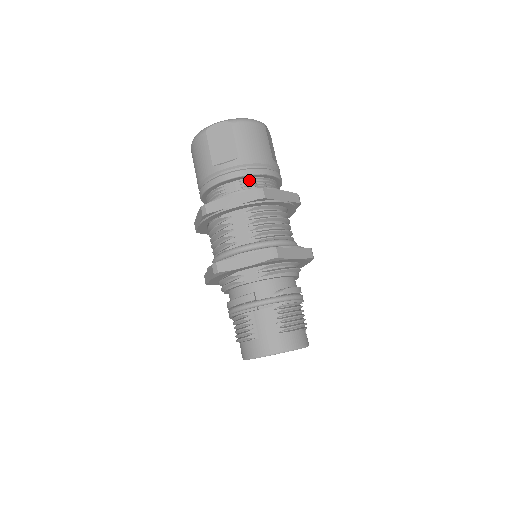
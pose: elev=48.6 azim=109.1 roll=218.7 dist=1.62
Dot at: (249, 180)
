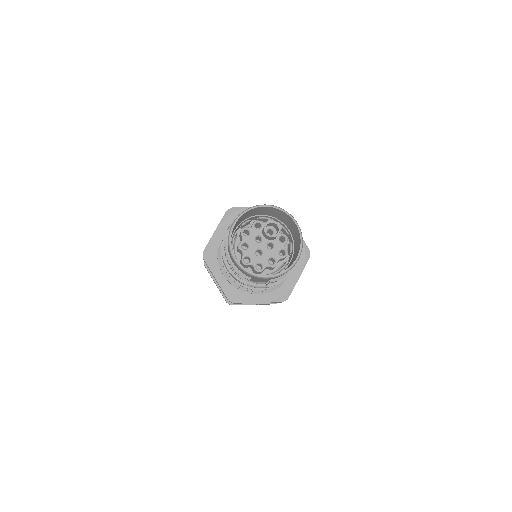
Dot at: occluded
